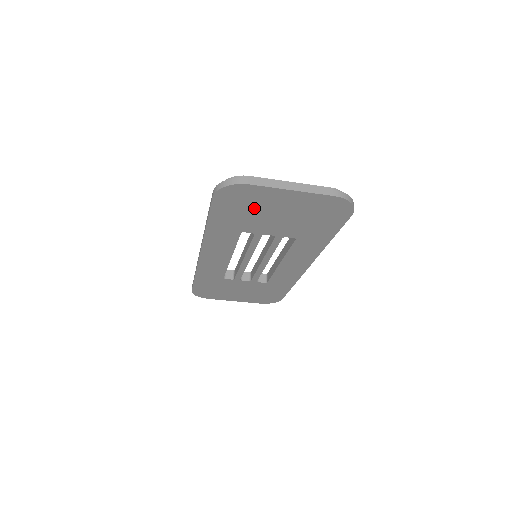
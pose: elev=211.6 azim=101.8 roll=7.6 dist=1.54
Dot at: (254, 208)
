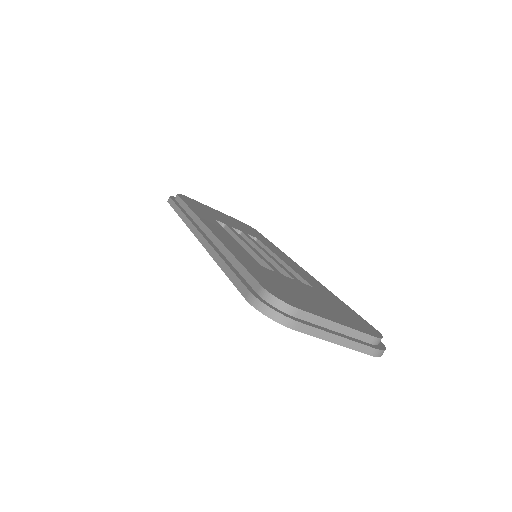
Dot at: occluded
